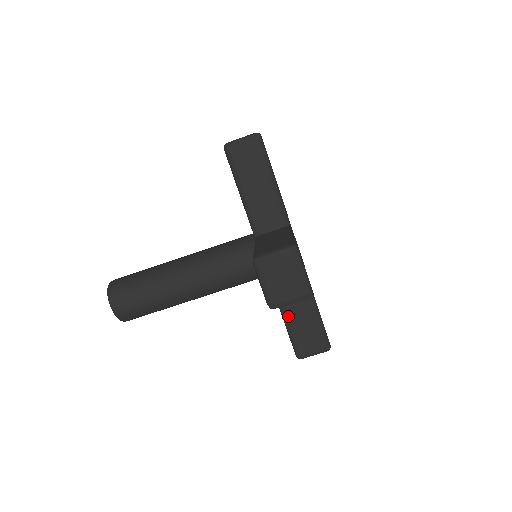
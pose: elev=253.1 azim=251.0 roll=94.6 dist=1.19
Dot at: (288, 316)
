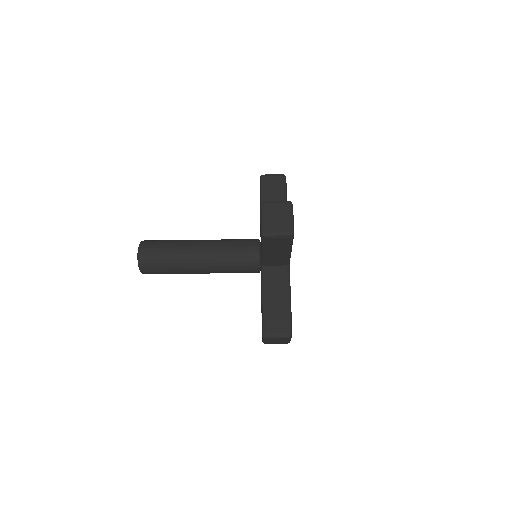
Dot at: occluded
